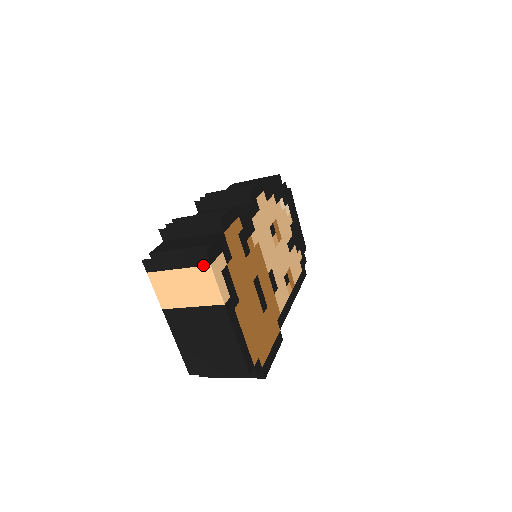
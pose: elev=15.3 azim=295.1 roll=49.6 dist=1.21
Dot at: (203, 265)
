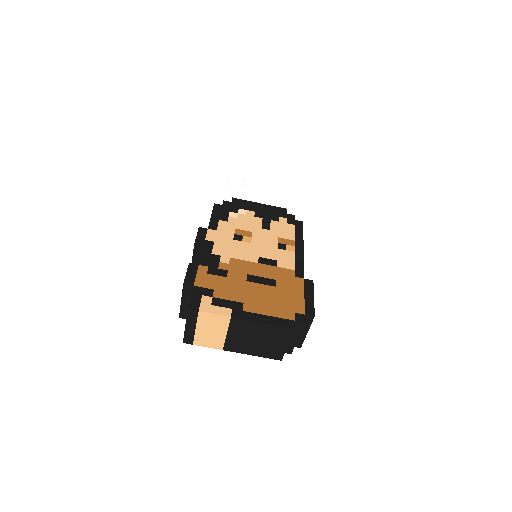
Dot at: (197, 315)
